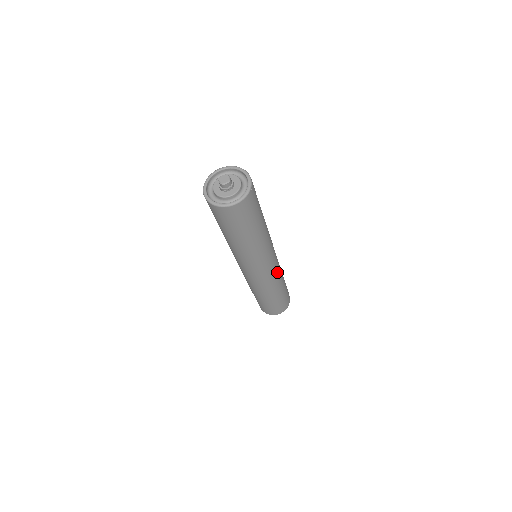
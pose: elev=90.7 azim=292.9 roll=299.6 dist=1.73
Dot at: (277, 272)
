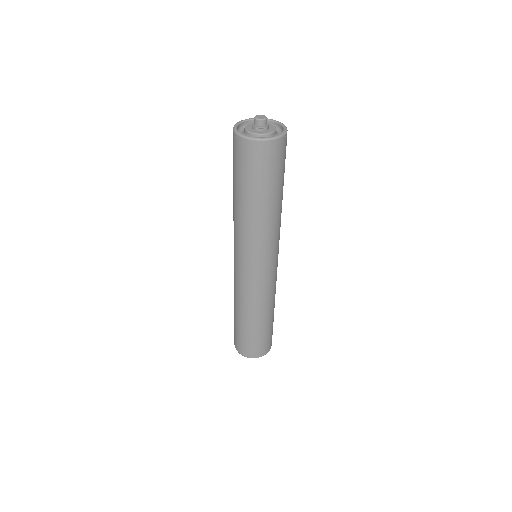
Dot at: (269, 288)
